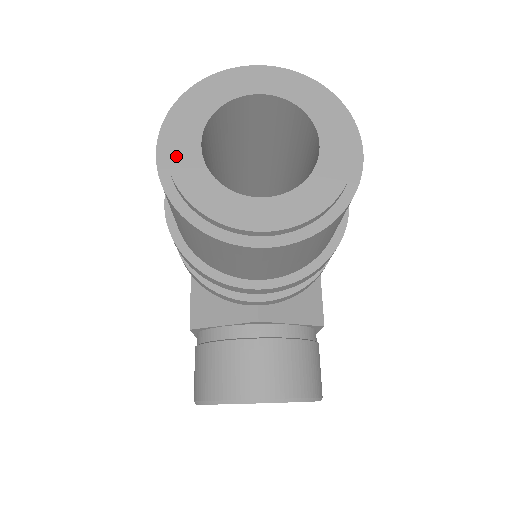
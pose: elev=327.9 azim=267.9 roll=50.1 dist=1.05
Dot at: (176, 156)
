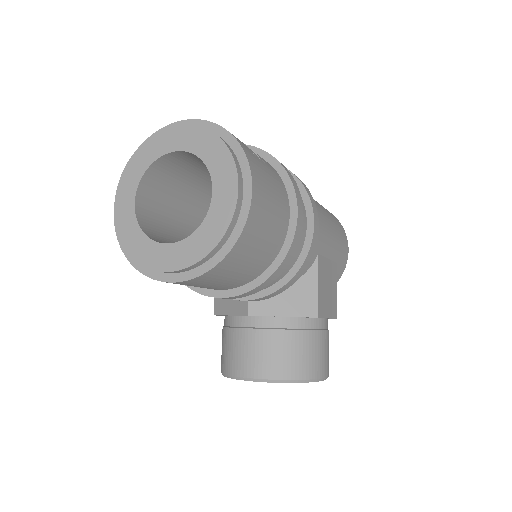
Dot at: (120, 212)
